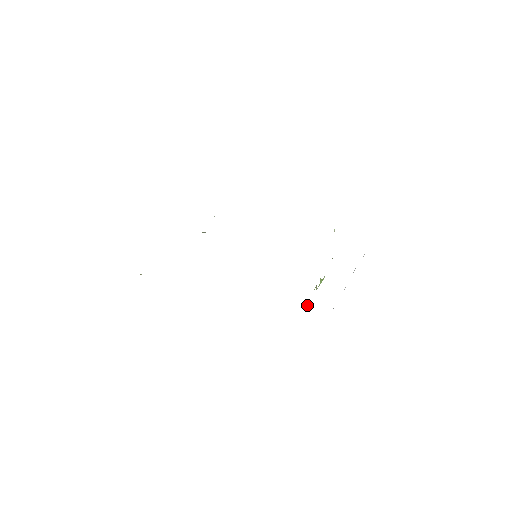
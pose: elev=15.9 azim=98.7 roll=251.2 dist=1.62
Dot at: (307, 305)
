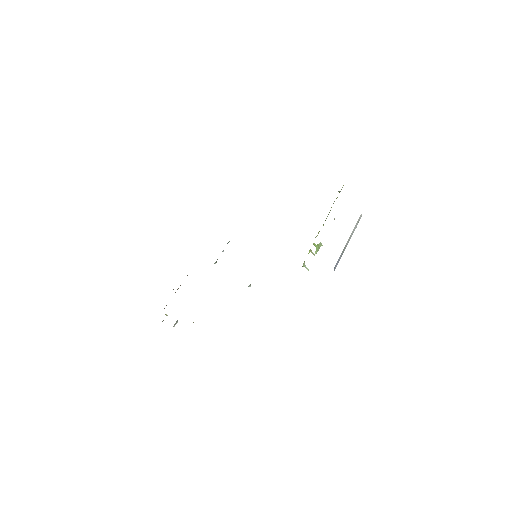
Dot at: (307, 269)
